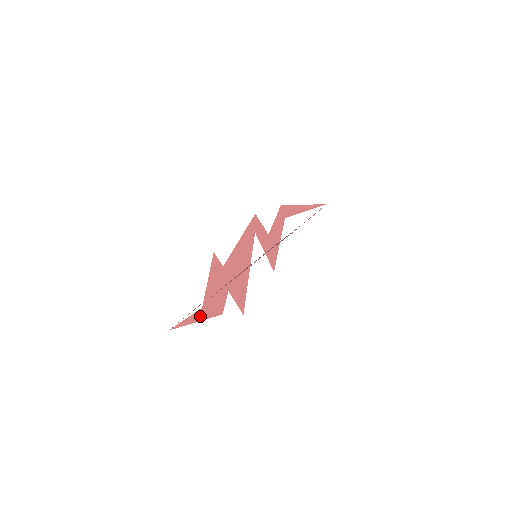
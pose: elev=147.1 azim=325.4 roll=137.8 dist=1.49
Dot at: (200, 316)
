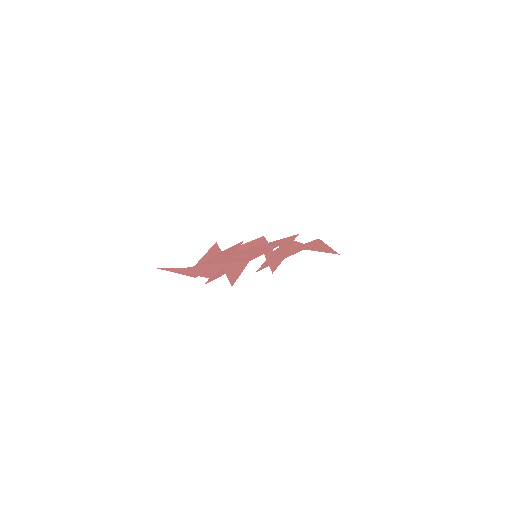
Dot at: (189, 271)
